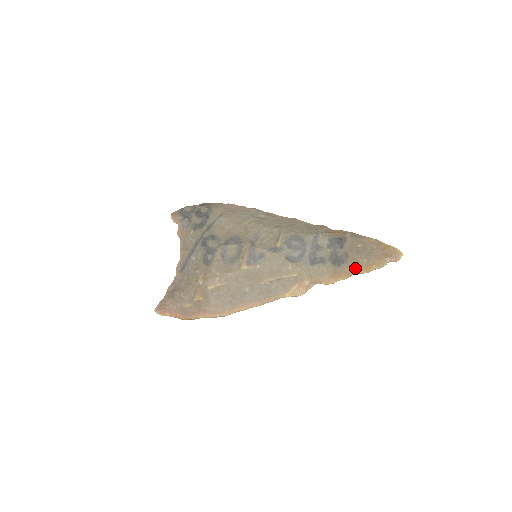
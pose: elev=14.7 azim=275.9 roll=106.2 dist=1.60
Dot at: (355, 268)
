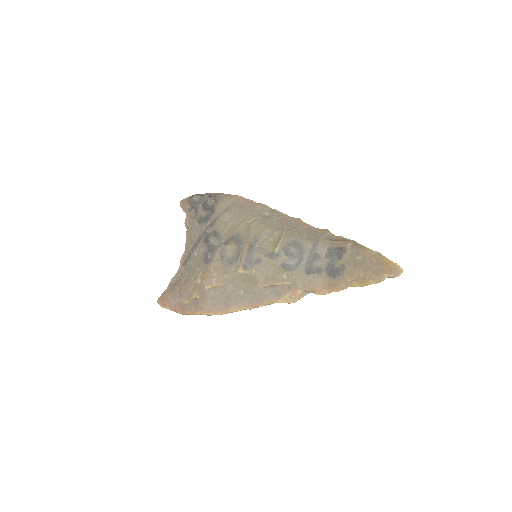
Dot at: (351, 281)
